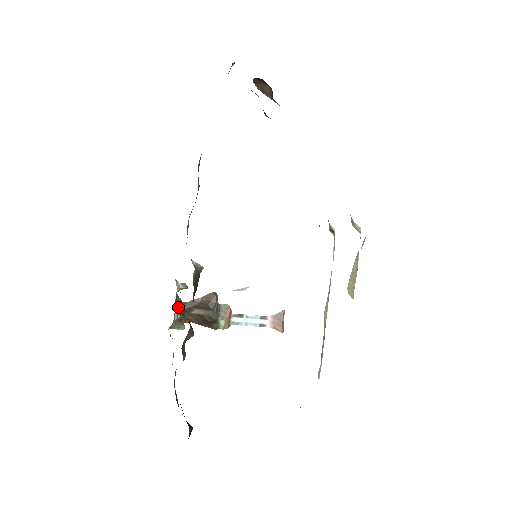
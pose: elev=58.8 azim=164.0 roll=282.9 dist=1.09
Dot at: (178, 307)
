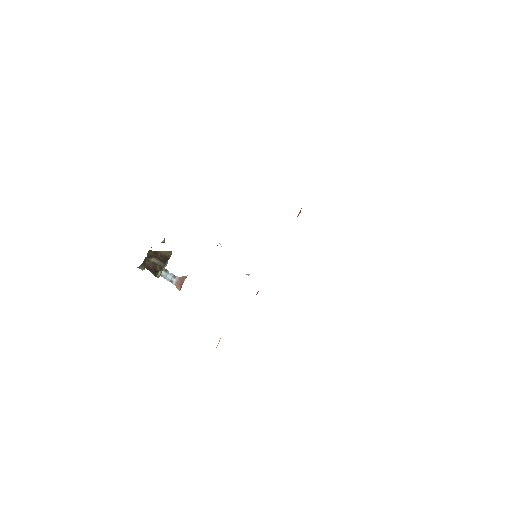
Dot at: occluded
